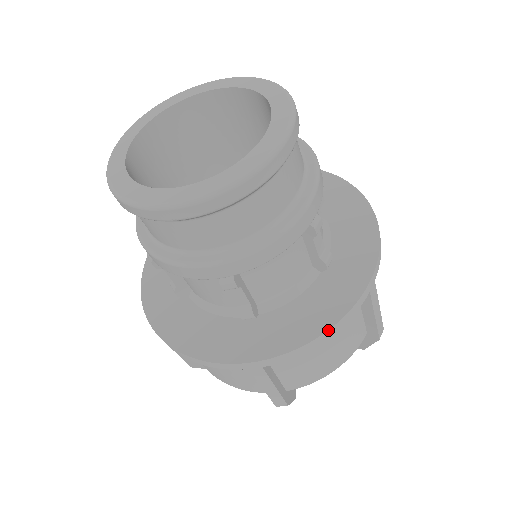
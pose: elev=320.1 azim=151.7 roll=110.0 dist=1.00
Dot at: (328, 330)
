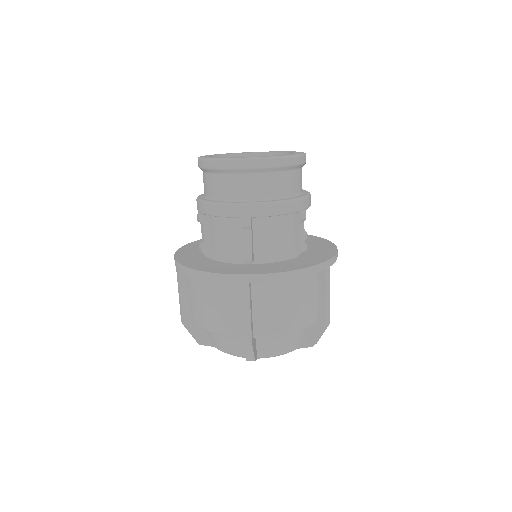
Dot at: occluded
